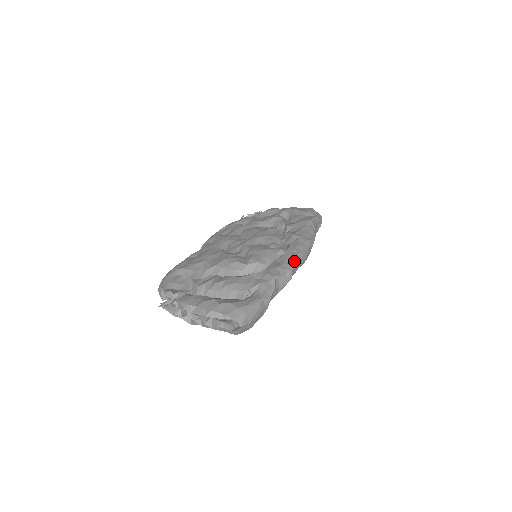
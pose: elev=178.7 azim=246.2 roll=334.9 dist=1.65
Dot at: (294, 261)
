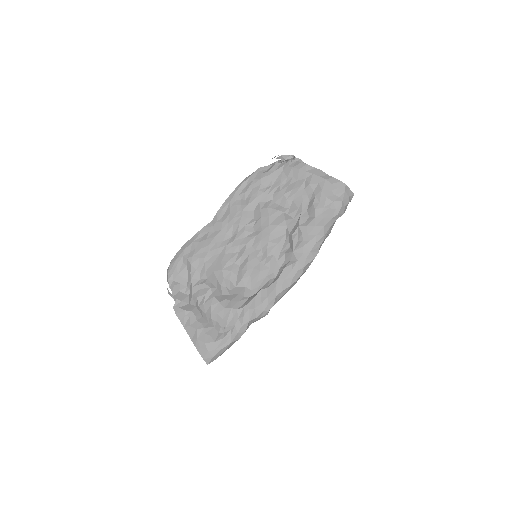
Dot at: (274, 301)
